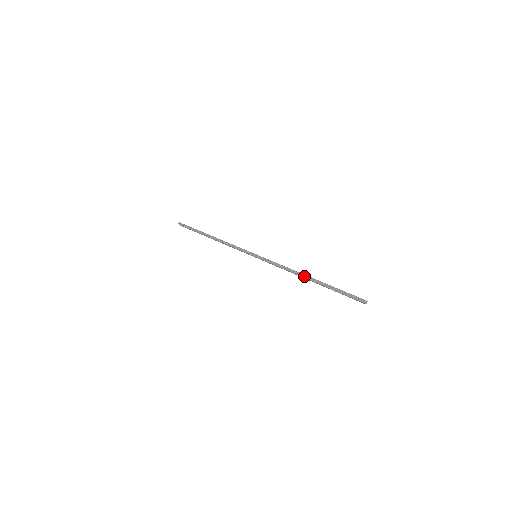
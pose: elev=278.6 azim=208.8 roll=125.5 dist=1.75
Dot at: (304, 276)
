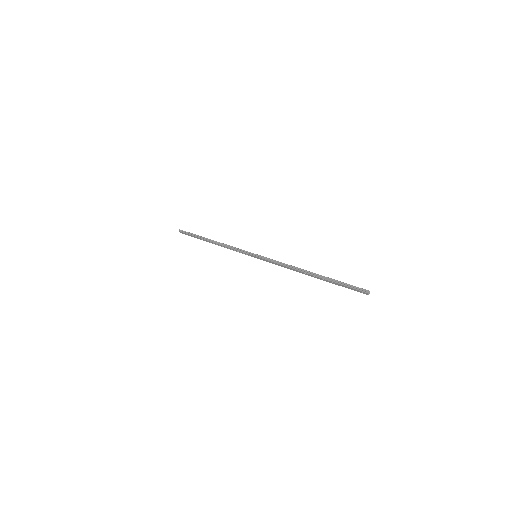
Dot at: (305, 271)
